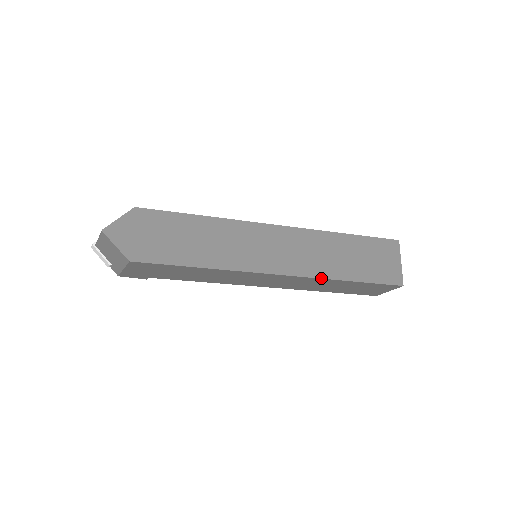
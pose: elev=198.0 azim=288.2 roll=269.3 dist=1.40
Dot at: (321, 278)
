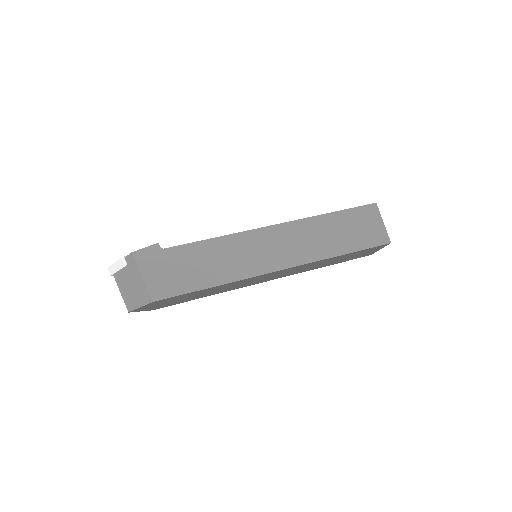
Dot at: occluded
